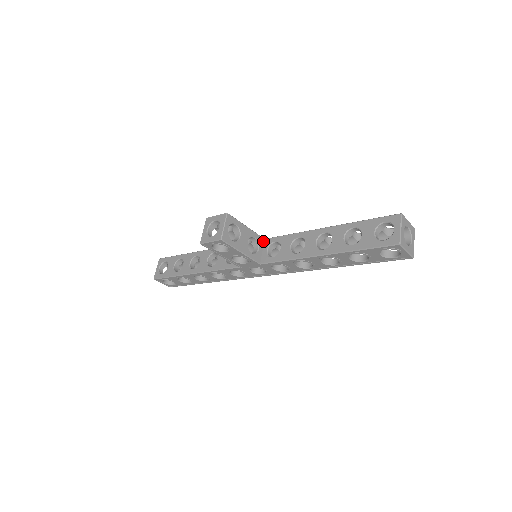
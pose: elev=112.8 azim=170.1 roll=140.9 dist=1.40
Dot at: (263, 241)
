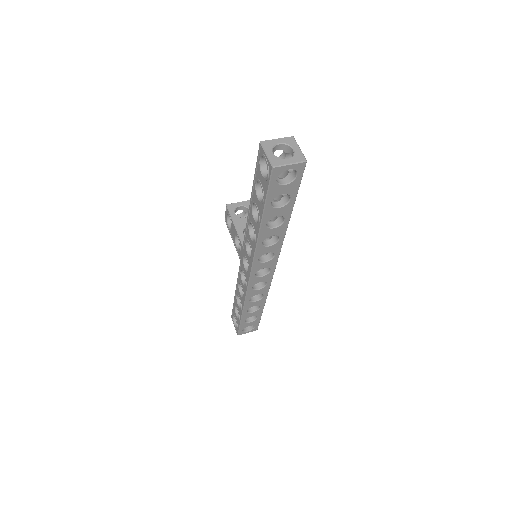
Dot at: occluded
